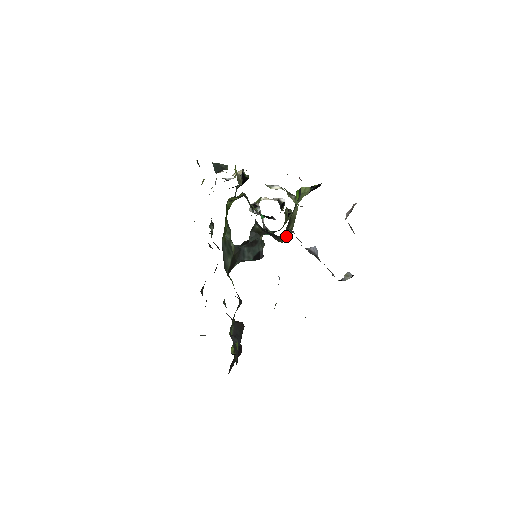
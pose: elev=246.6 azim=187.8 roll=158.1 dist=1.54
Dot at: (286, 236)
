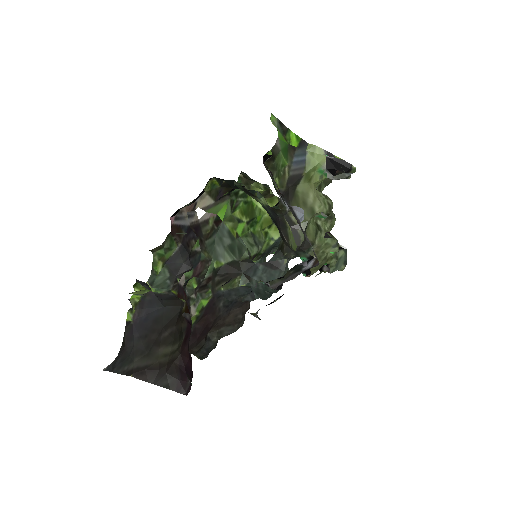
Dot at: (296, 232)
